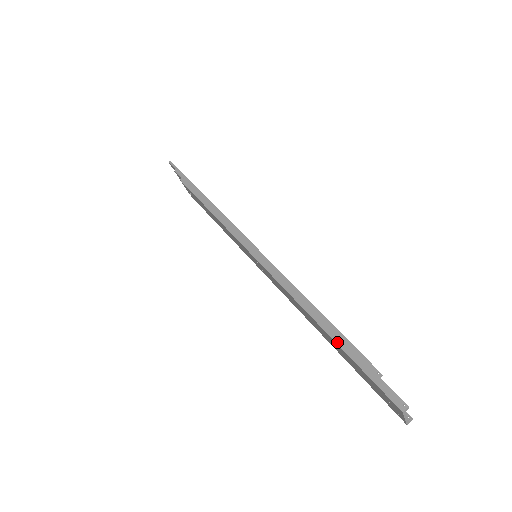
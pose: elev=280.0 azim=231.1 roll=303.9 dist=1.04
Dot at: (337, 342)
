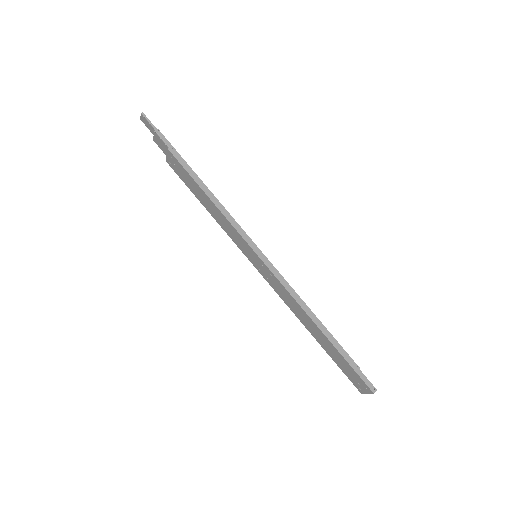
Dot at: (334, 345)
